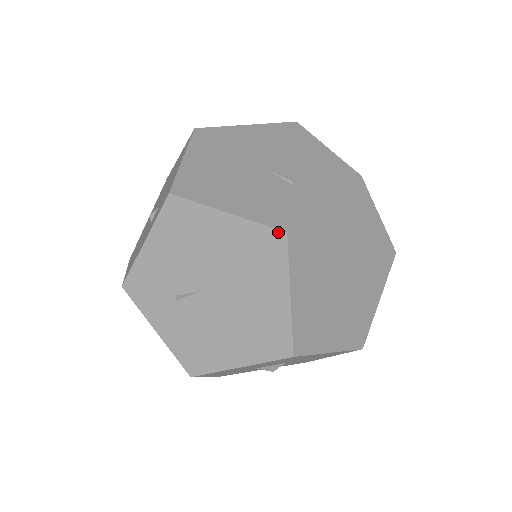
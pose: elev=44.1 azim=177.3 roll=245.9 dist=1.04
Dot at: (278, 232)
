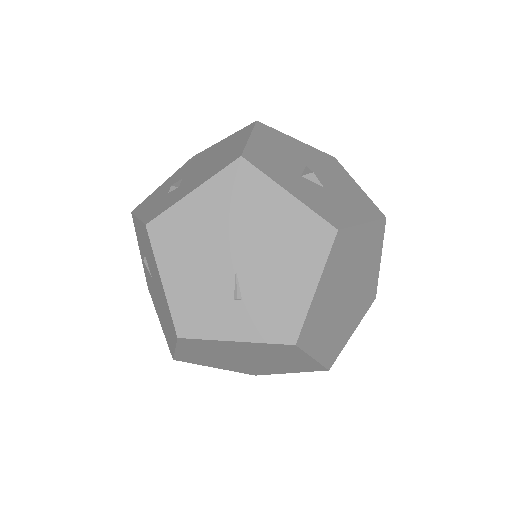
Dot at: (175, 330)
